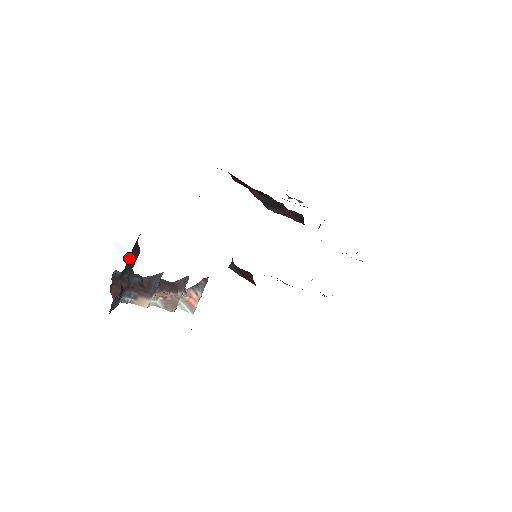
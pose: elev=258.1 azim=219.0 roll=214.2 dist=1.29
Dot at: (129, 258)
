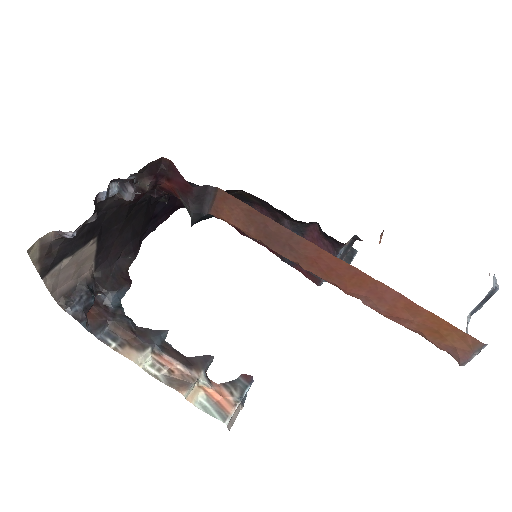
Dot at: (113, 278)
